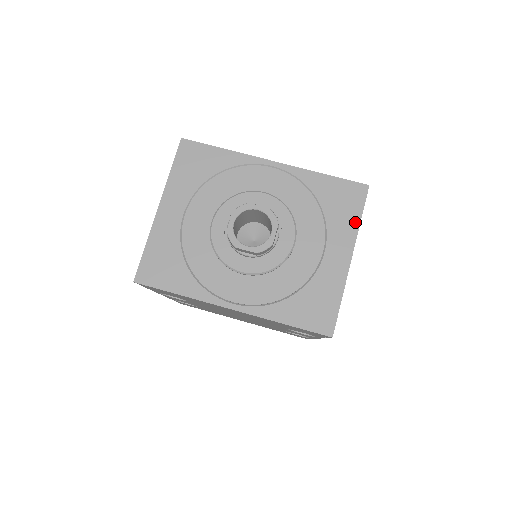
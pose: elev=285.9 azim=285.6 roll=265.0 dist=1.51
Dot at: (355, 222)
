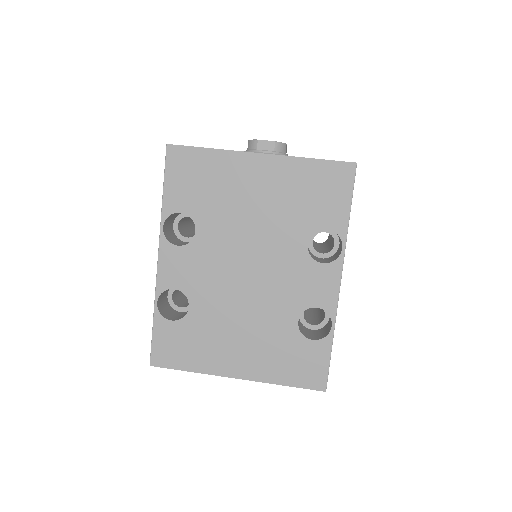
Dot at: occluded
